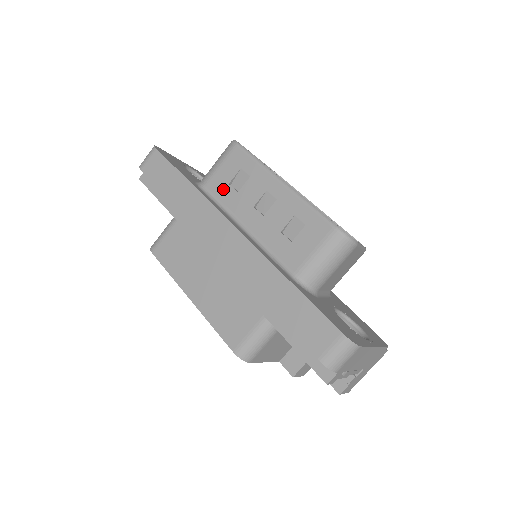
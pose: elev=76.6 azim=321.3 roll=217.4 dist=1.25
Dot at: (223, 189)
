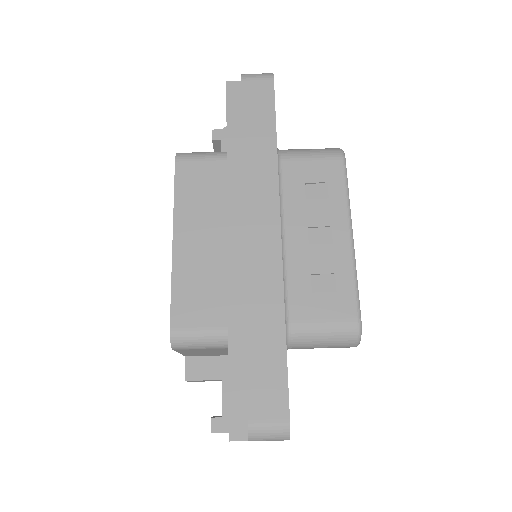
Dot at: (296, 181)
